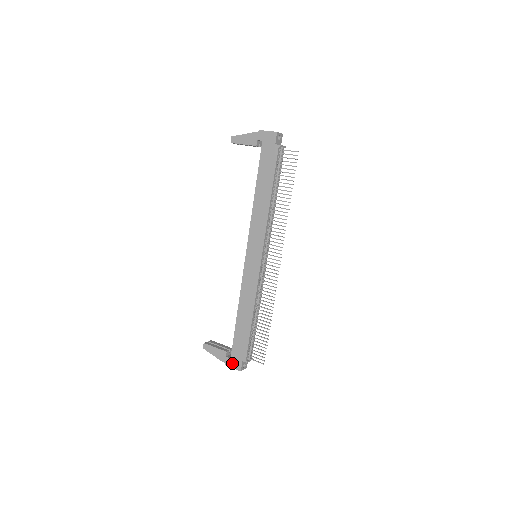
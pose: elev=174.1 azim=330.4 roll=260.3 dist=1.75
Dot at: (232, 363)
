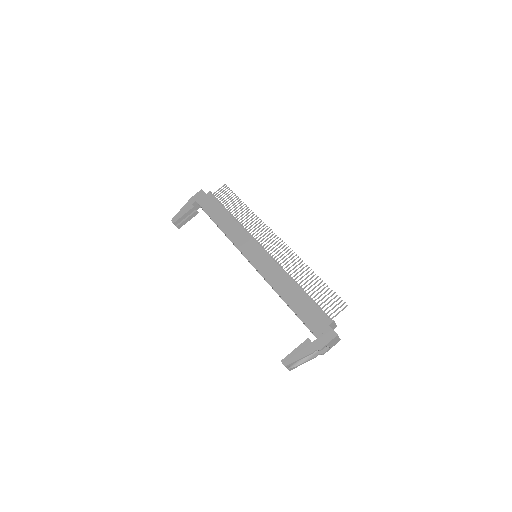
Dot at: (323, 339)
